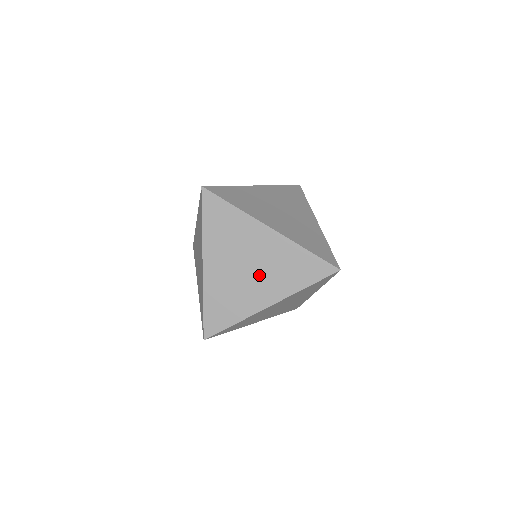
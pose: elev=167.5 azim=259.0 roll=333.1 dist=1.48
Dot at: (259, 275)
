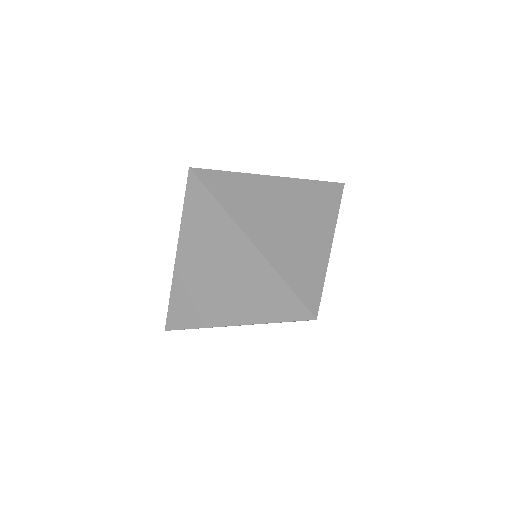
Dot at: (228, 288)
